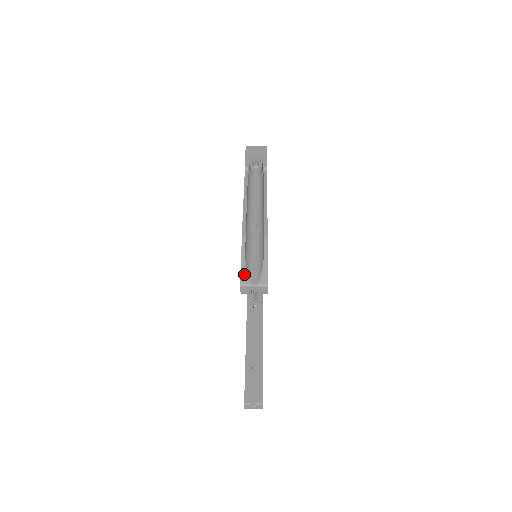
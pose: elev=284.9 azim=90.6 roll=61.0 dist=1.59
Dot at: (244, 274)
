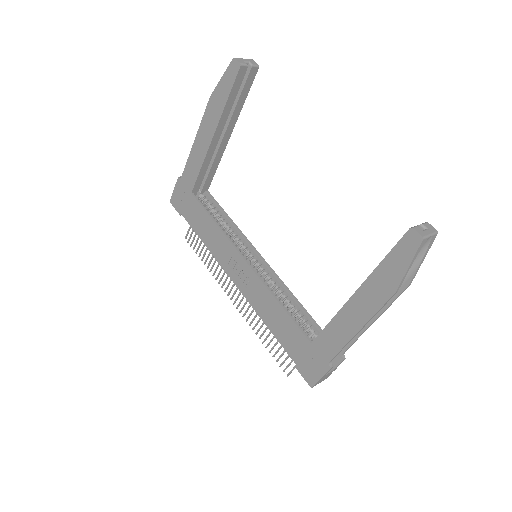
Dot at: (230, 66)
